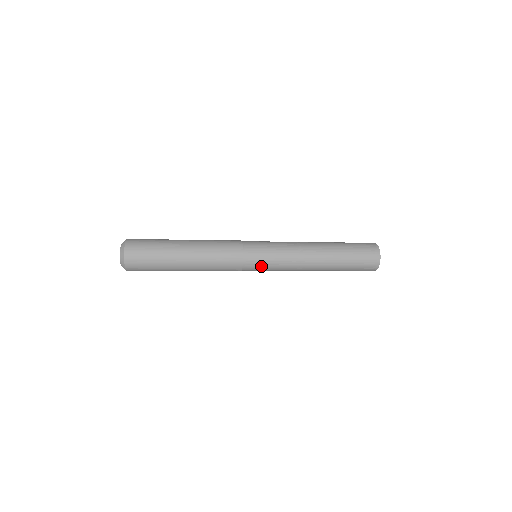
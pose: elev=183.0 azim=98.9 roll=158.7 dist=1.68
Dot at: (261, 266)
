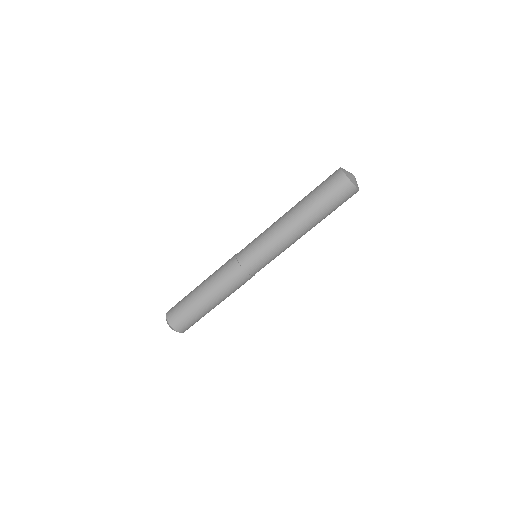
Dot at: (250, 249)
